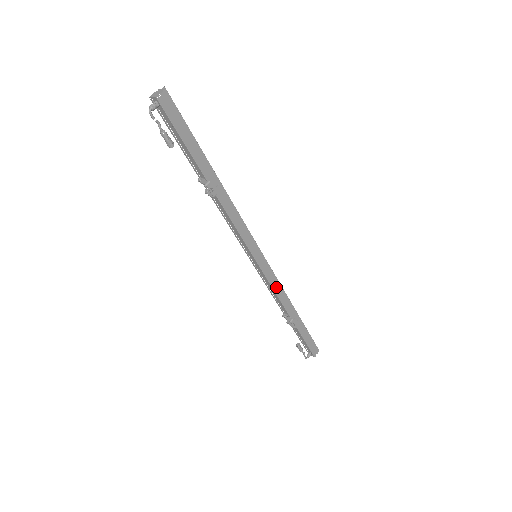
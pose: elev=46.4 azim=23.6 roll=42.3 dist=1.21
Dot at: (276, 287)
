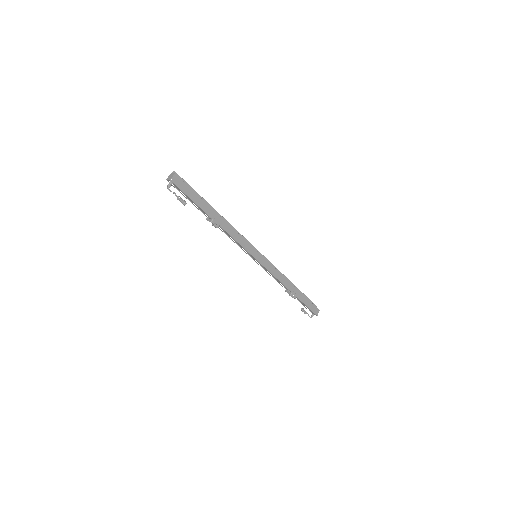
Dot at: (275, 273)
